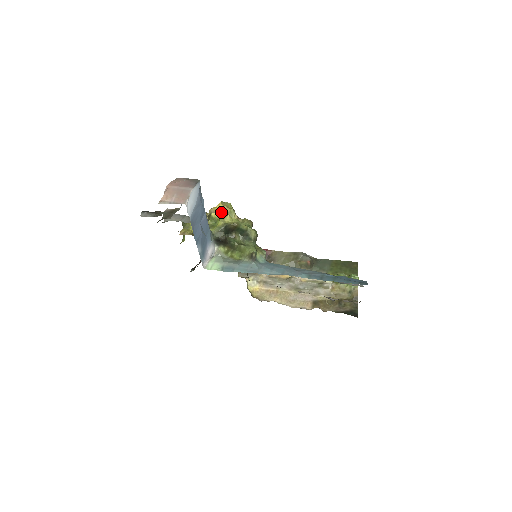
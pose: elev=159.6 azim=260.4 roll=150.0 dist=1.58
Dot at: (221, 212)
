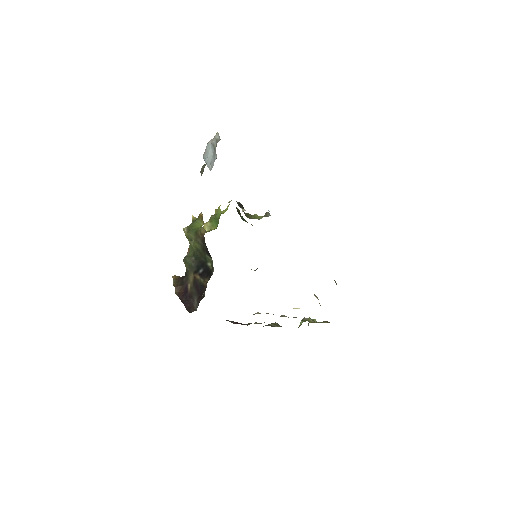
Dot at: occluded
